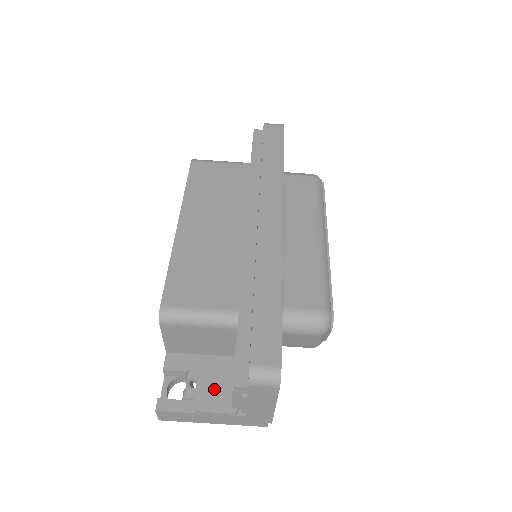
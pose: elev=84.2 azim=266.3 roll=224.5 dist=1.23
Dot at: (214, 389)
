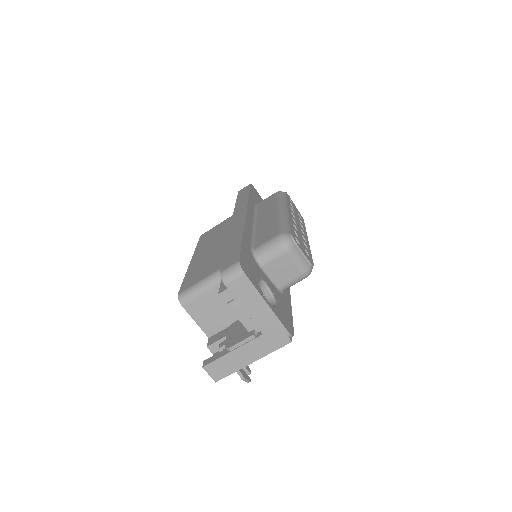
Dot at: (238, 333)
